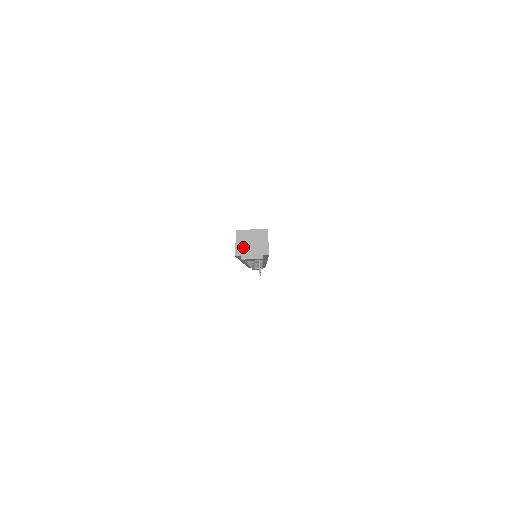
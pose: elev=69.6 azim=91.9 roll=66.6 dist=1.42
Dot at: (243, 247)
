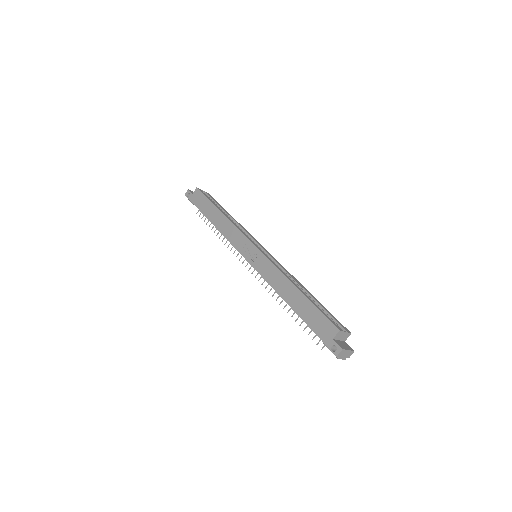
Dot at: (344, 352)
